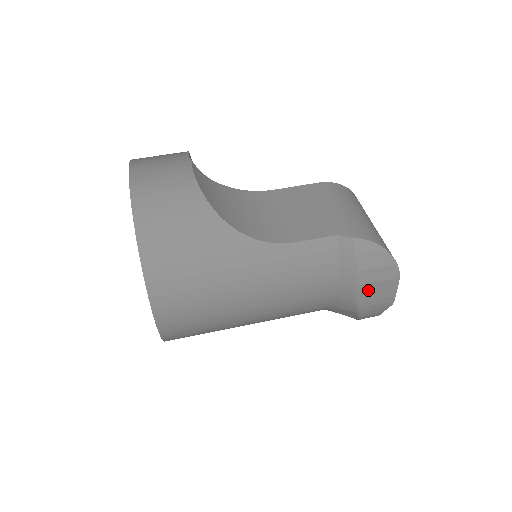
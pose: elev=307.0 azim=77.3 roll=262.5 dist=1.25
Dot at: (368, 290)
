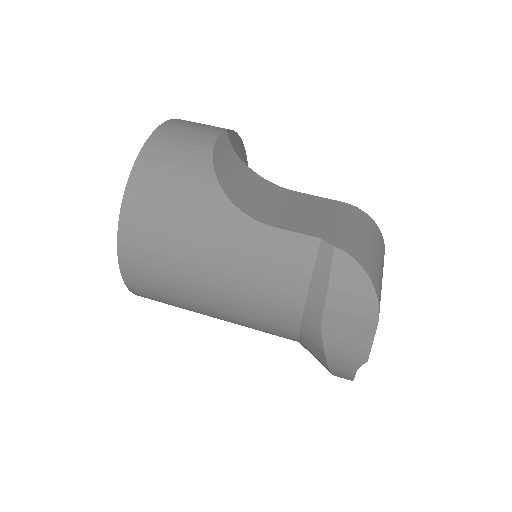
Dot at: (337, 321)
